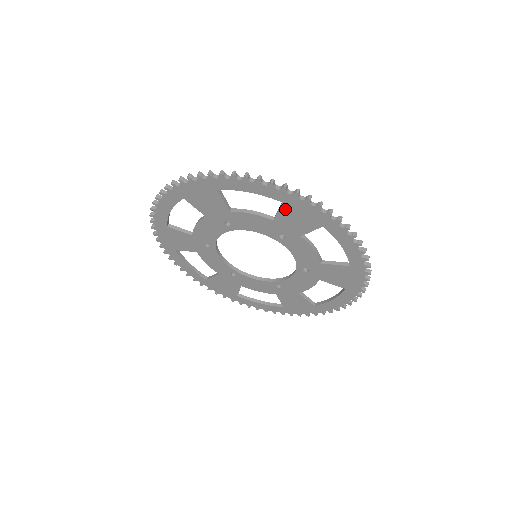
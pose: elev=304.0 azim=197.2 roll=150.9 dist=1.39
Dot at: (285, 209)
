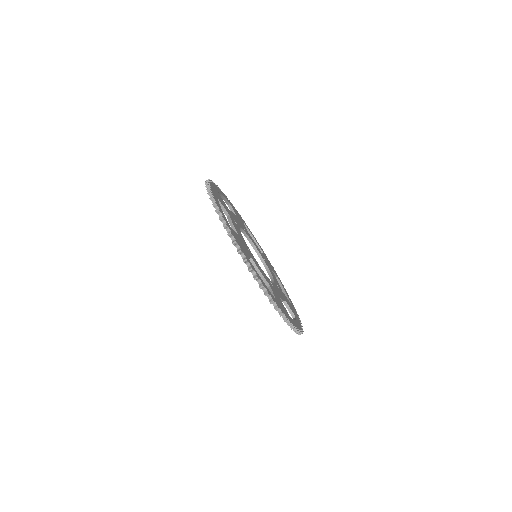
Dot at: occluded
